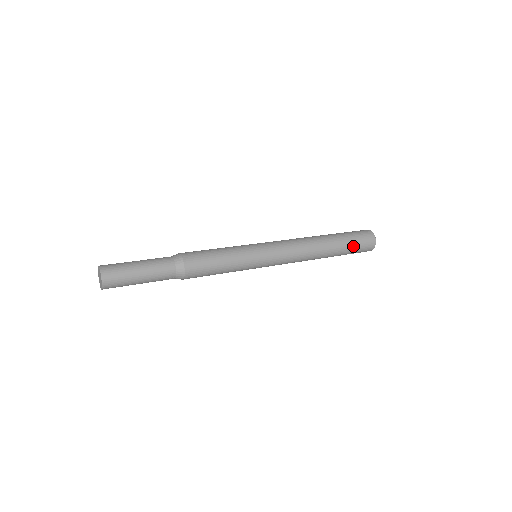
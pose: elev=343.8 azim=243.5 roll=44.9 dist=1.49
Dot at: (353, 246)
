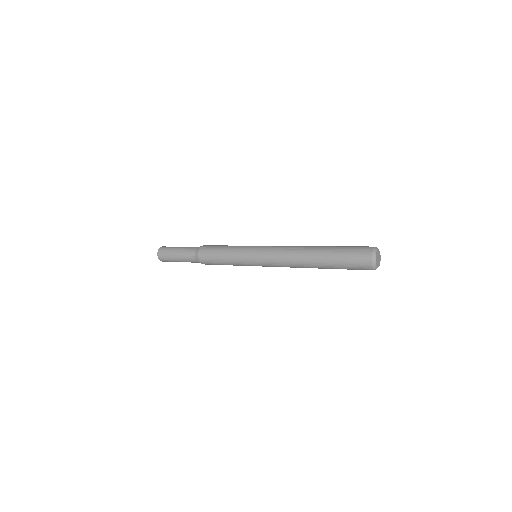
Dot at: (342, 255)
